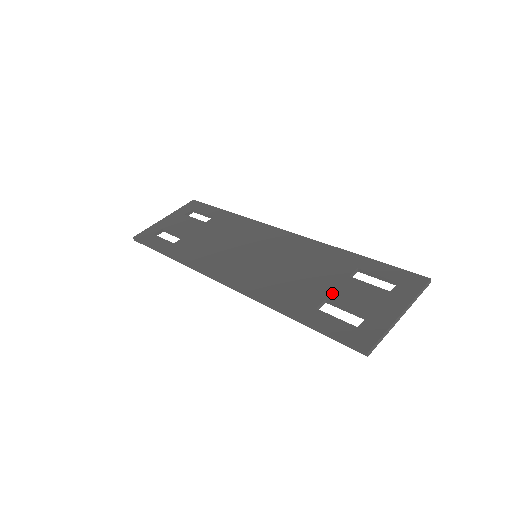
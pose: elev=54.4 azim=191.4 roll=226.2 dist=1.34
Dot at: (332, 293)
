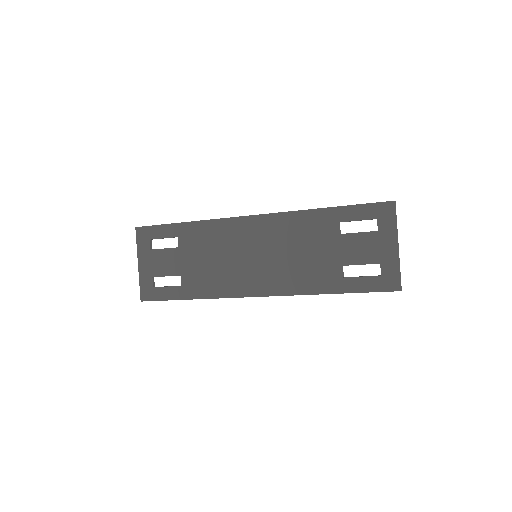
Dot at: (342, 258)
